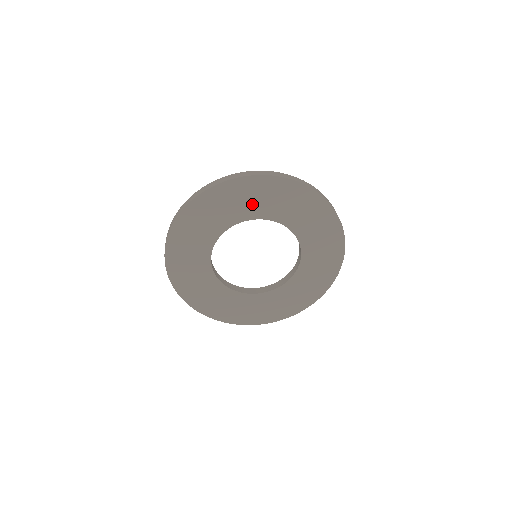
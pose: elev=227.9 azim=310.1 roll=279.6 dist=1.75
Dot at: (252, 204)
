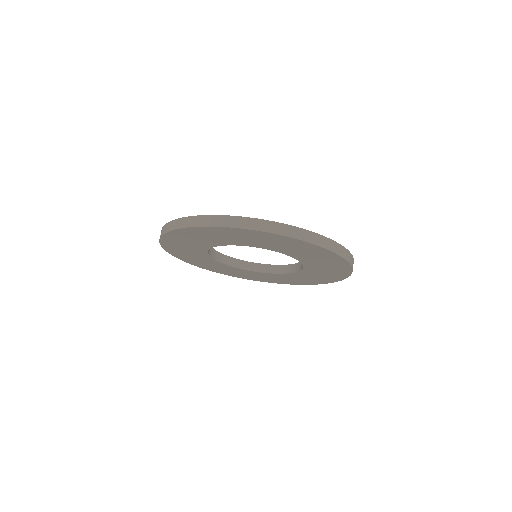
Dot at: (220, 239)
